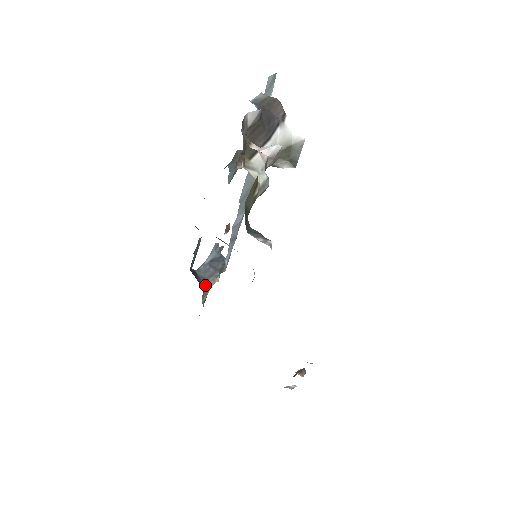
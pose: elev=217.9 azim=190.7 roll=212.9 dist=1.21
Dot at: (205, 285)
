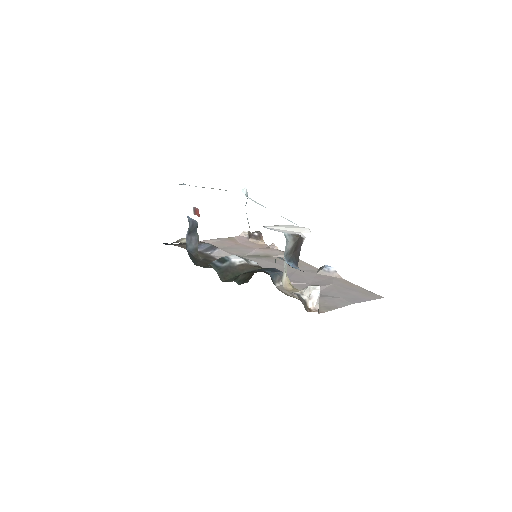
Dot at: (197, 253)
